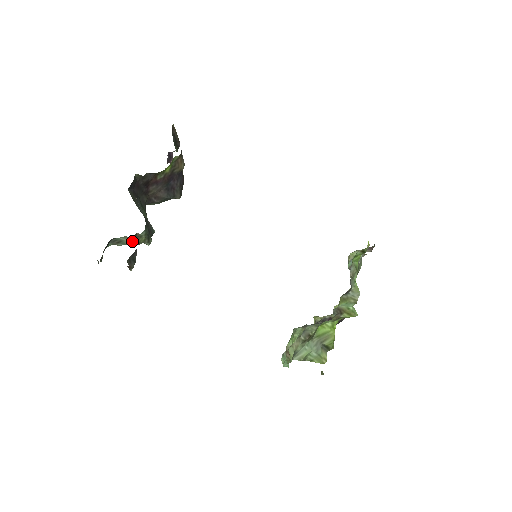
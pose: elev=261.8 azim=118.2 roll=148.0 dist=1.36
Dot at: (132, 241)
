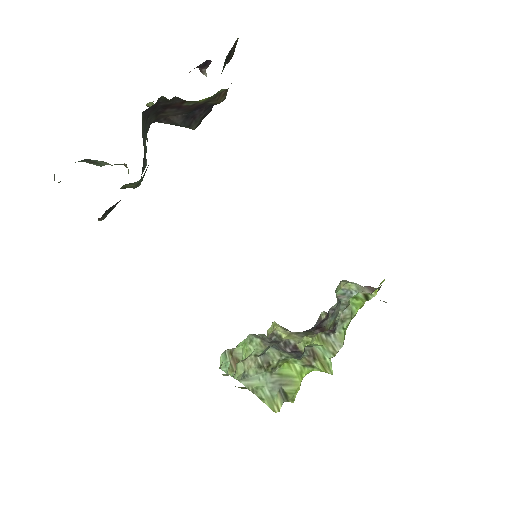
Dot at: occluded
